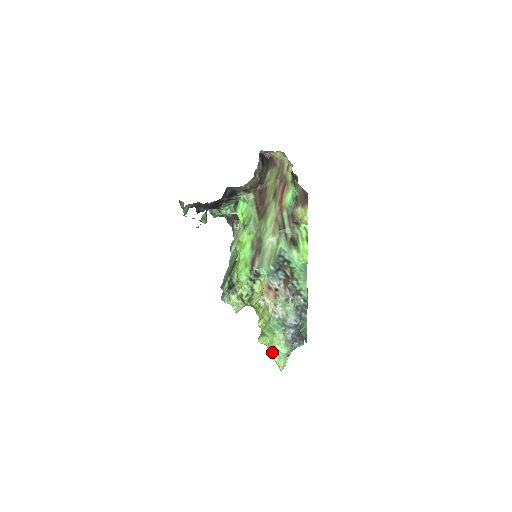
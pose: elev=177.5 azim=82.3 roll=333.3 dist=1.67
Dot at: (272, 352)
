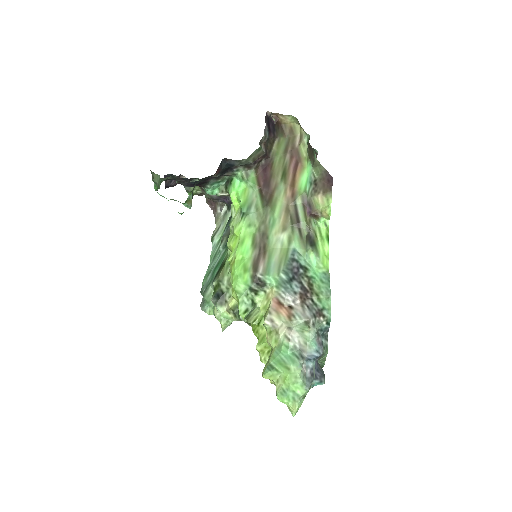
Dot at: (285, 394)
